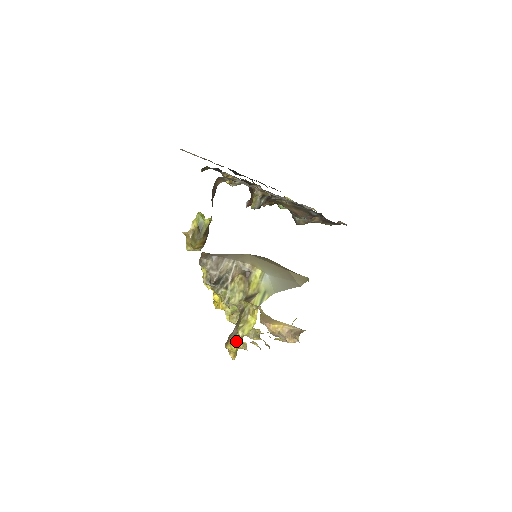
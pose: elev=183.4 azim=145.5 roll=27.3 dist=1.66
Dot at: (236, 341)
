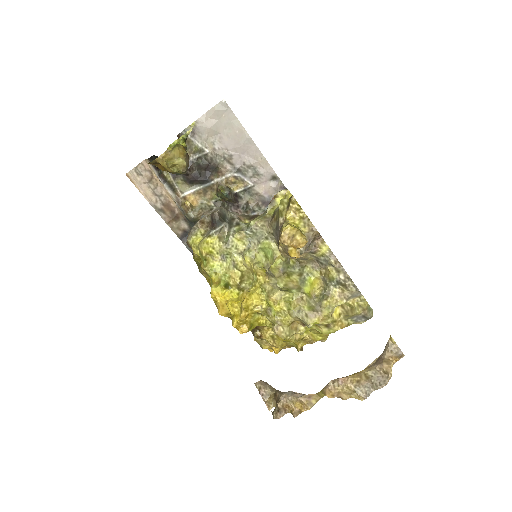
Dot at: (290, 222)
